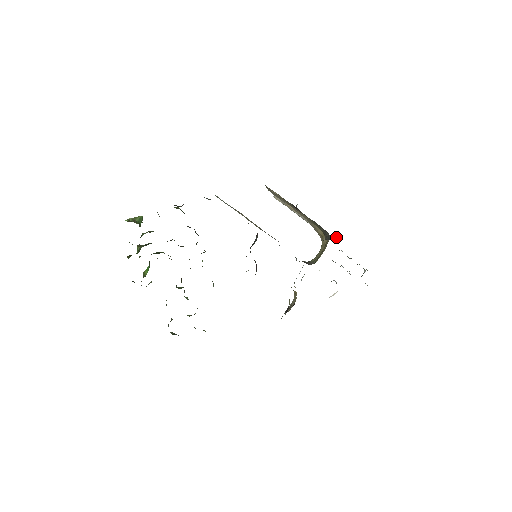
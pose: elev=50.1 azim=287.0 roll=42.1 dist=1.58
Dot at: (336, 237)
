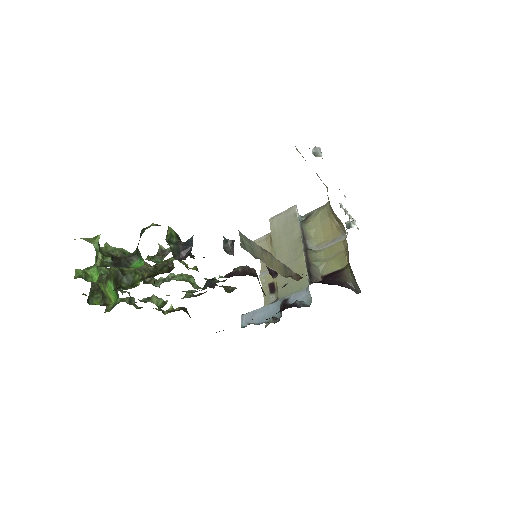
Dot at: occluded
